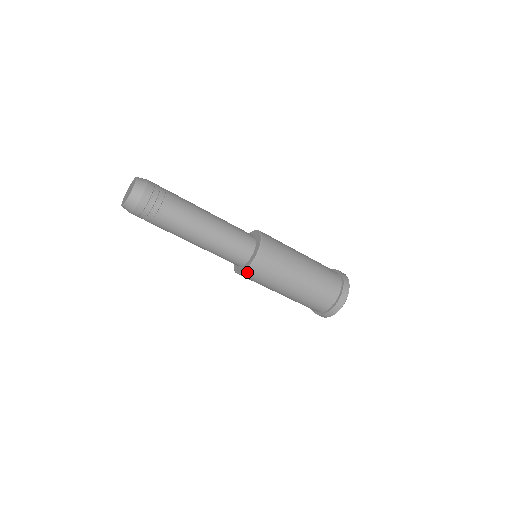
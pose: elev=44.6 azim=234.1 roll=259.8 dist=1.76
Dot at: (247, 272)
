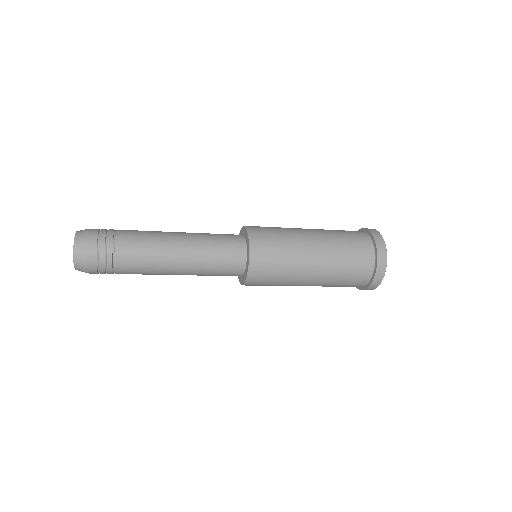
Dot at: occluded
